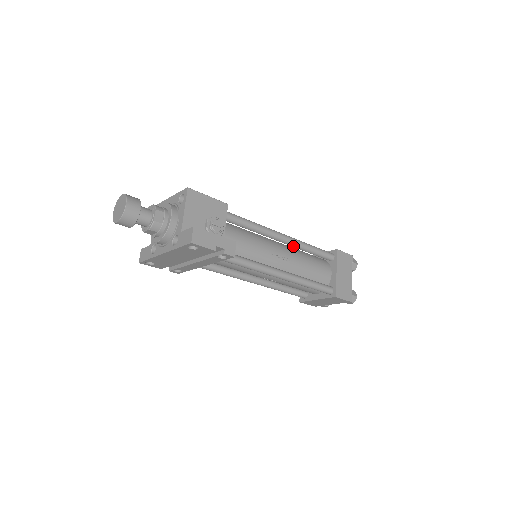
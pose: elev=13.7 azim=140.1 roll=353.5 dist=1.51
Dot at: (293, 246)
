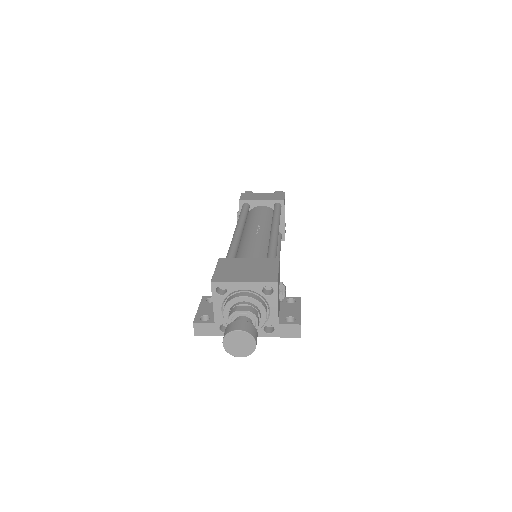
Dot at: occluded
